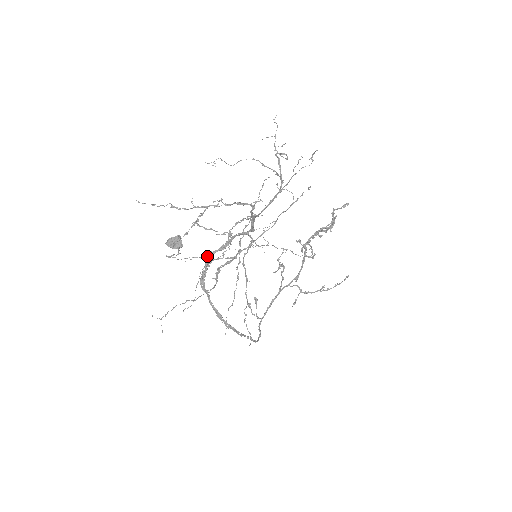
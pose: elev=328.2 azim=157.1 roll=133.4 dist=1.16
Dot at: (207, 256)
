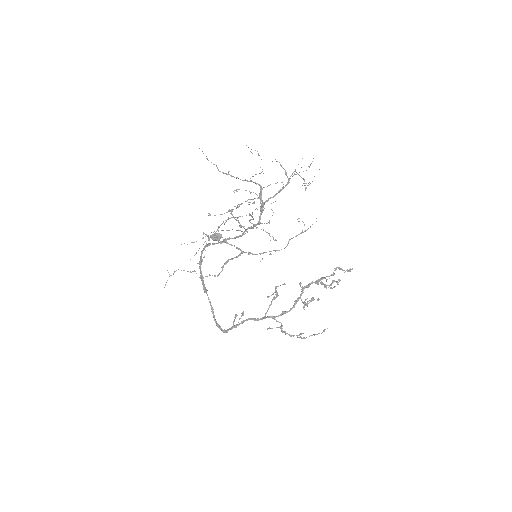
Dot at: (225, 239)
